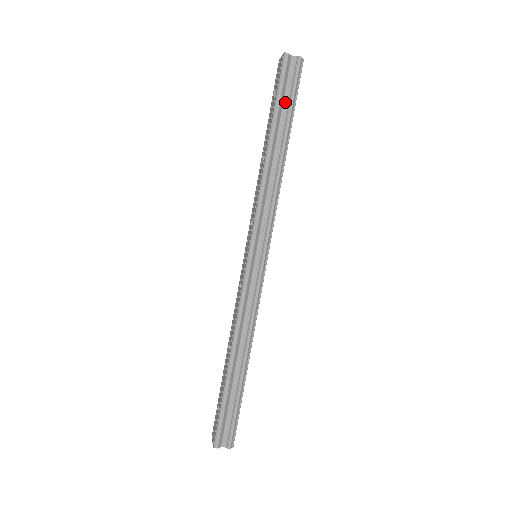
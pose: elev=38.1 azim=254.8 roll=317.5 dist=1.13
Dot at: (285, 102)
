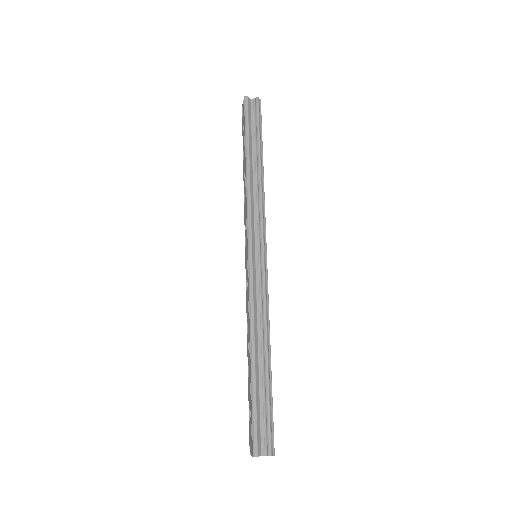
Dot at: (253, 130)
